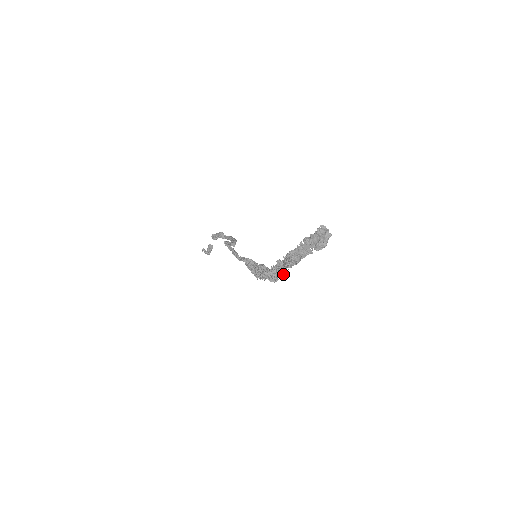
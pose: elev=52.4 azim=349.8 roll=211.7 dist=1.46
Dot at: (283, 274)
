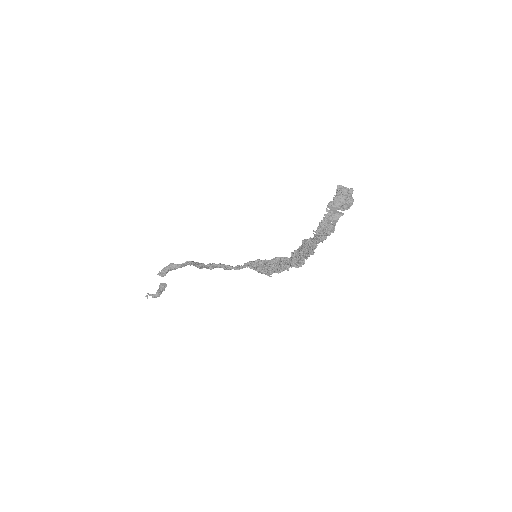
Dot at: (313, 252)
